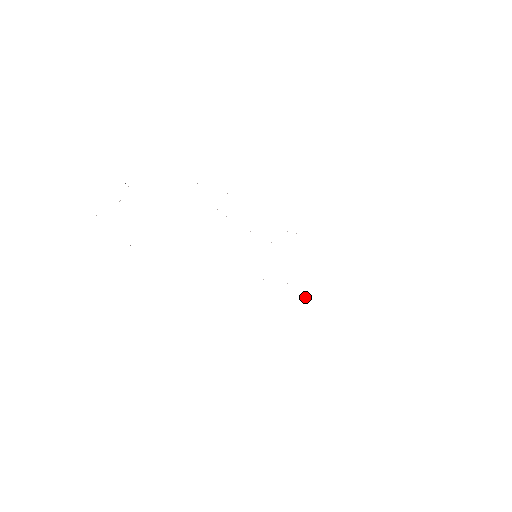
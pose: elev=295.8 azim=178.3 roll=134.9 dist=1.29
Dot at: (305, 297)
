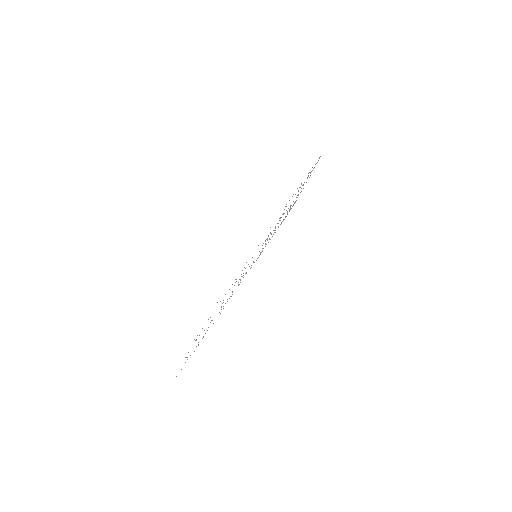
Dot at: occluded
